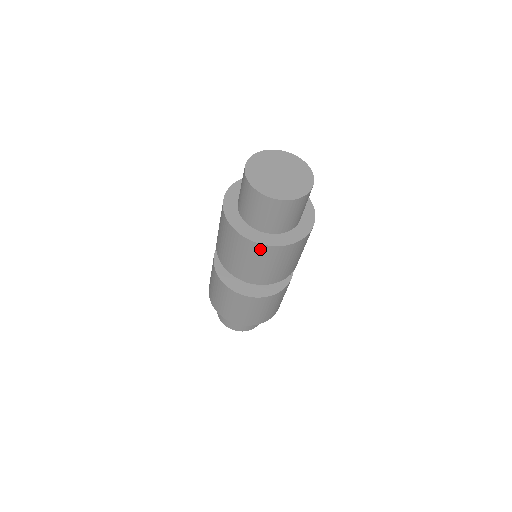
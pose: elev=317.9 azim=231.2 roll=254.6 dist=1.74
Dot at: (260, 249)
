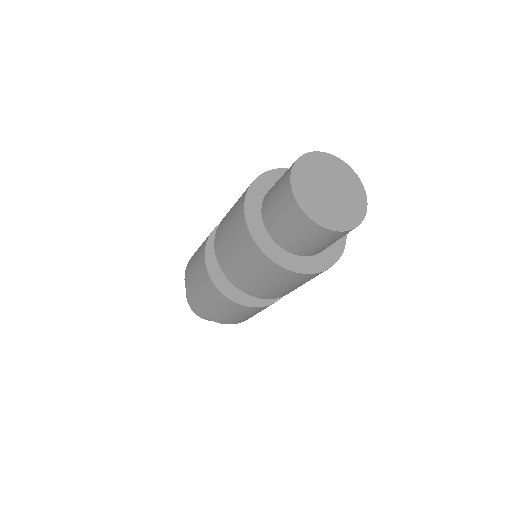
Dot at: (265, 261)
